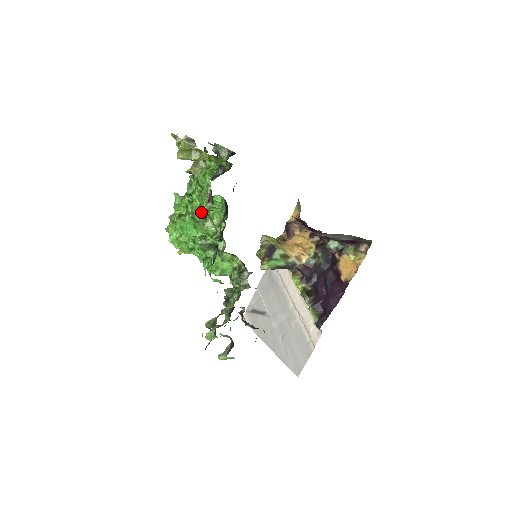
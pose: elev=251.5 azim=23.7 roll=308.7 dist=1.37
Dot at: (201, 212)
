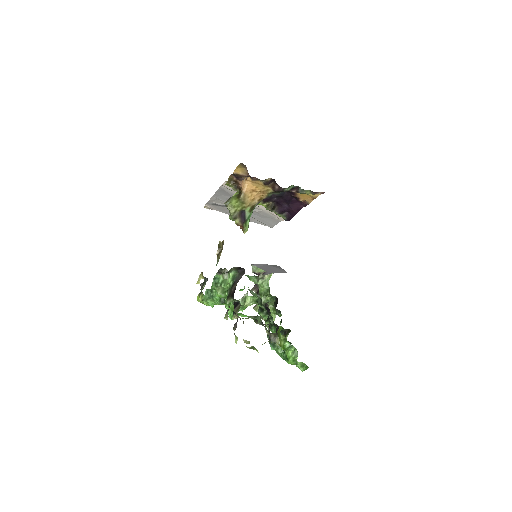
Dot at: occluded
